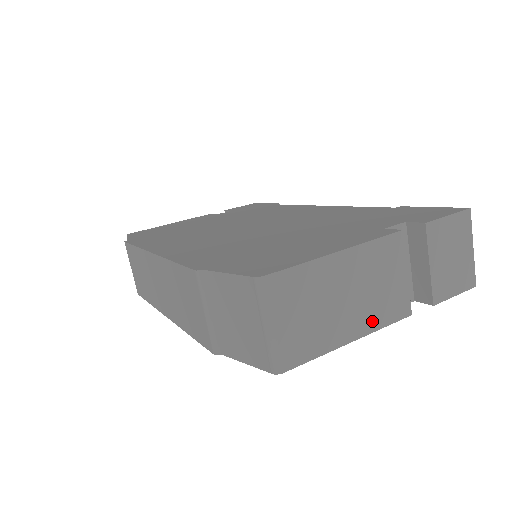
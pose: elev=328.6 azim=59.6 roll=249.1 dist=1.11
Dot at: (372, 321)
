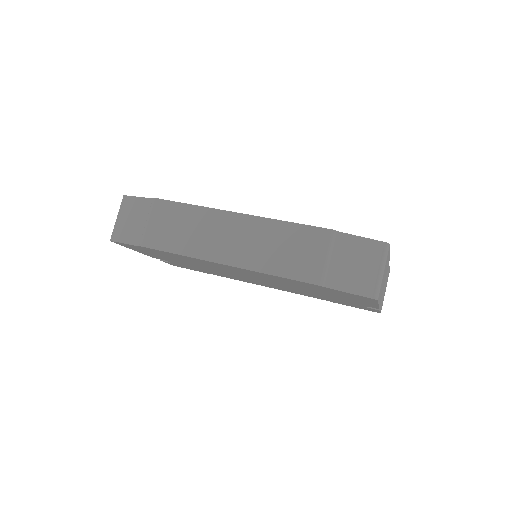
Dot at: (380, 300)
